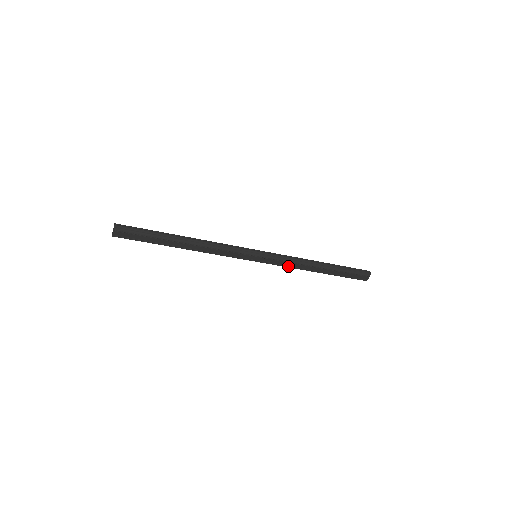
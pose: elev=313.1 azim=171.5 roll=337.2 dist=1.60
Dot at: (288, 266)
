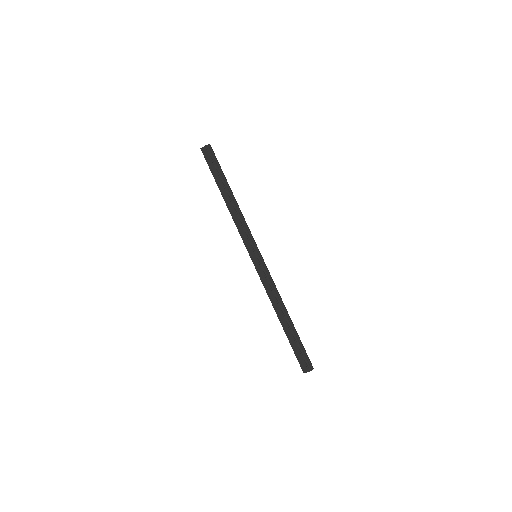
Dot at: (266, 289)
